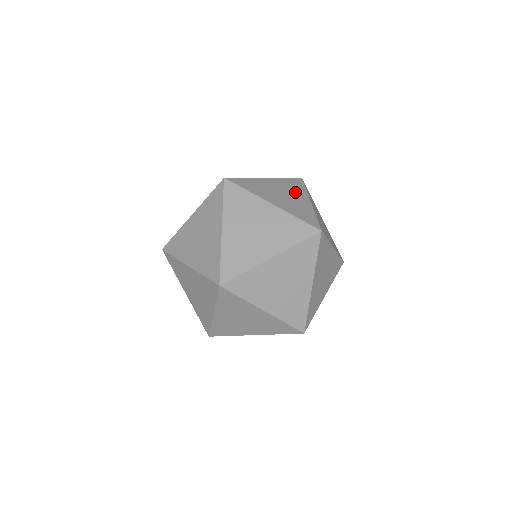
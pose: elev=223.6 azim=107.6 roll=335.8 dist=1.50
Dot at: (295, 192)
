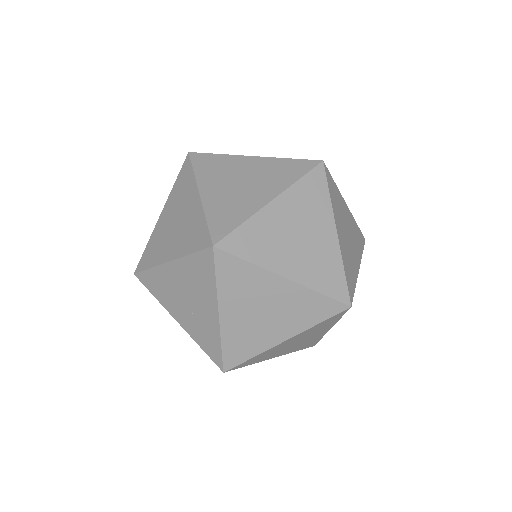
Dot at: (315, 218)
